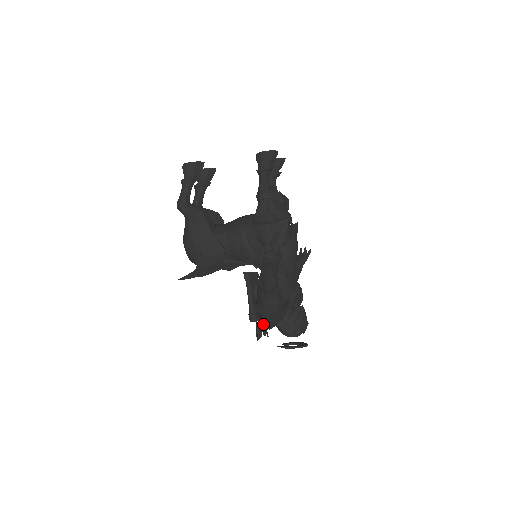
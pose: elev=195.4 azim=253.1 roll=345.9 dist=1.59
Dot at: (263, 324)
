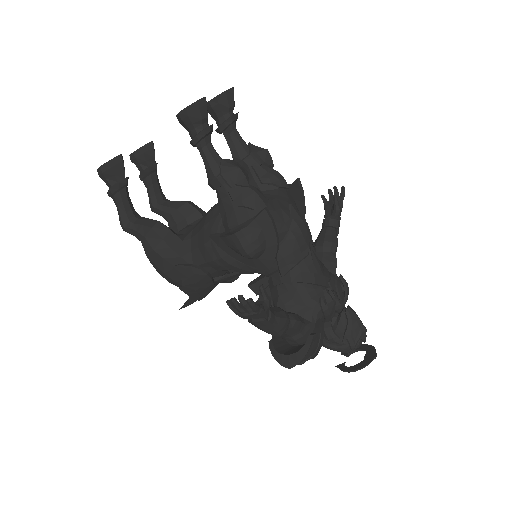
Dot at: occluded
